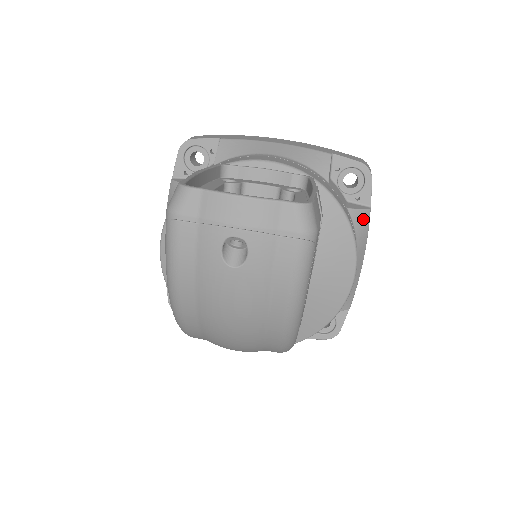
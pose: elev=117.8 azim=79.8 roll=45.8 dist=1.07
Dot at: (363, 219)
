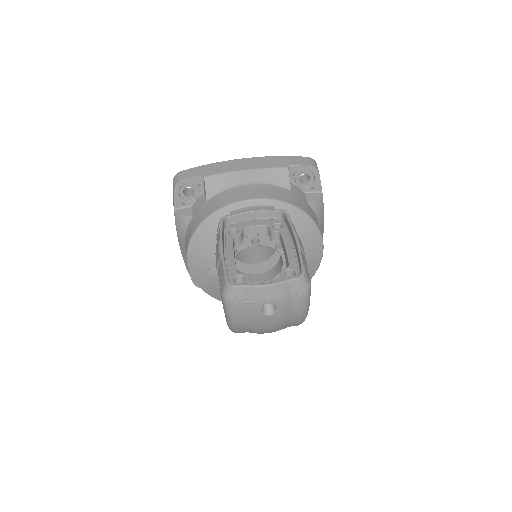
Dot at: (319, 204)
